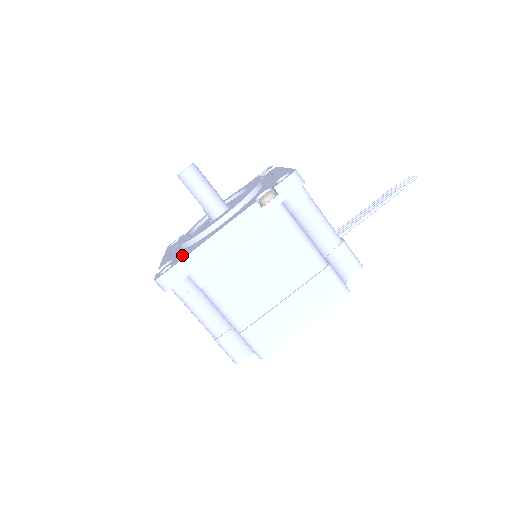
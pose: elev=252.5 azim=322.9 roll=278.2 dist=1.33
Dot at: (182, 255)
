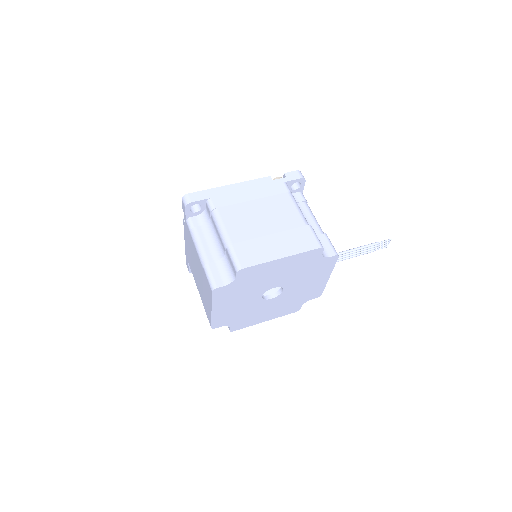
Dot at: occluded
